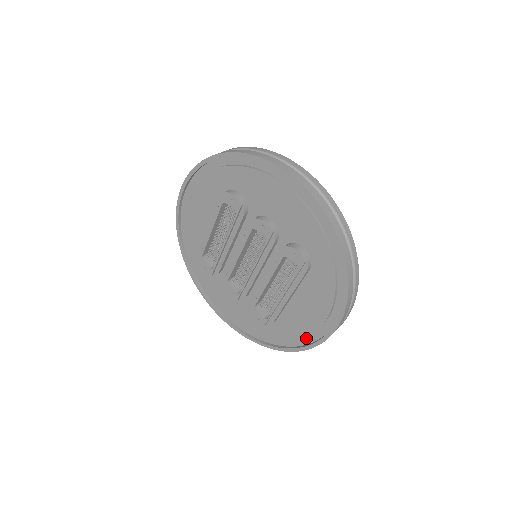
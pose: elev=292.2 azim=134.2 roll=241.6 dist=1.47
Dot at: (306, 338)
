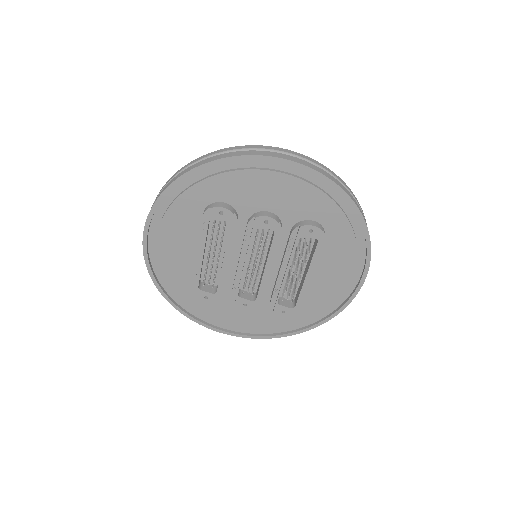
Dot at: (336, 302)
